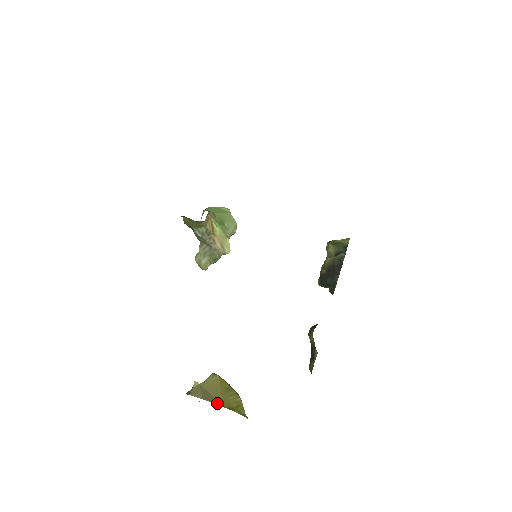
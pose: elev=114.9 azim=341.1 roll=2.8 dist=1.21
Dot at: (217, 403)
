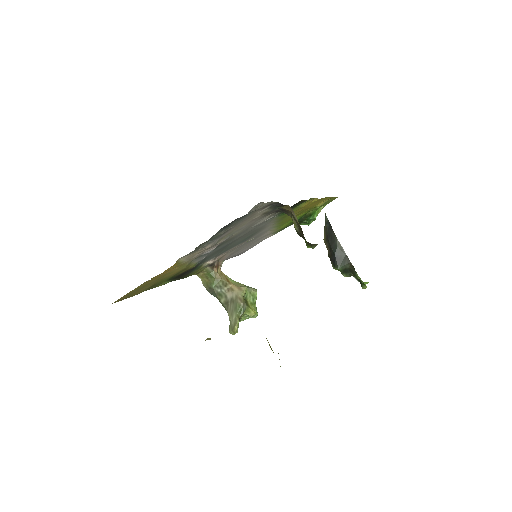
Dot at: occluded
